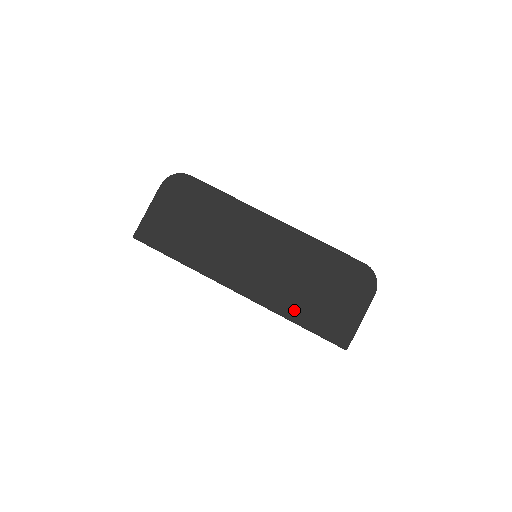
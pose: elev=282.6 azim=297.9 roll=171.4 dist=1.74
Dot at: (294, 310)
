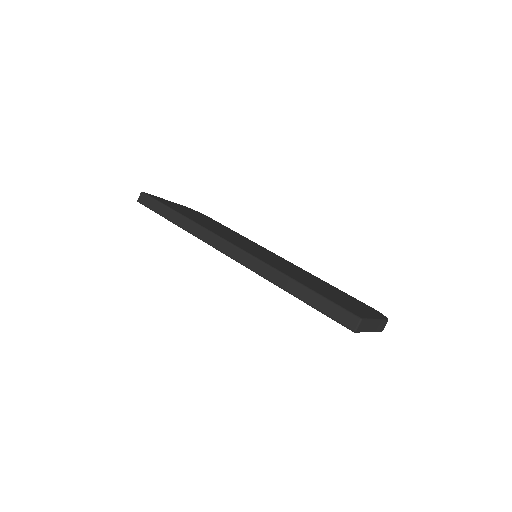
Dot at: (295, 277)
